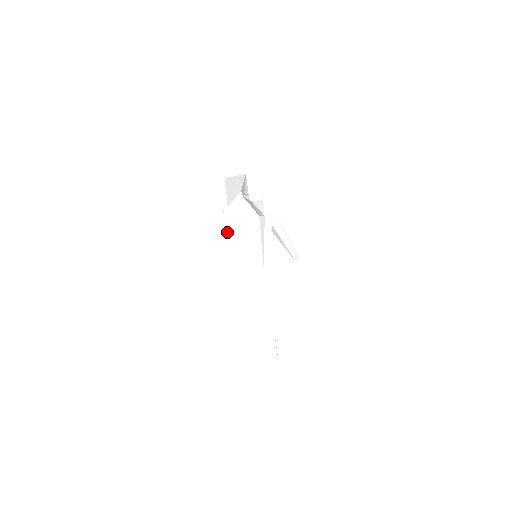
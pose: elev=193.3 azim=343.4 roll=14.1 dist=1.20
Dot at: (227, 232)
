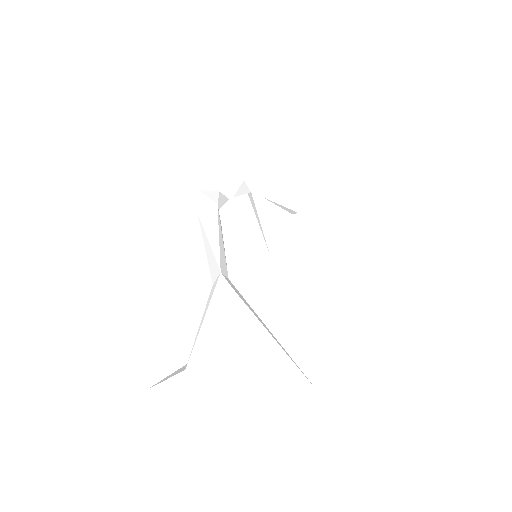
Dot at: (222, 319)
